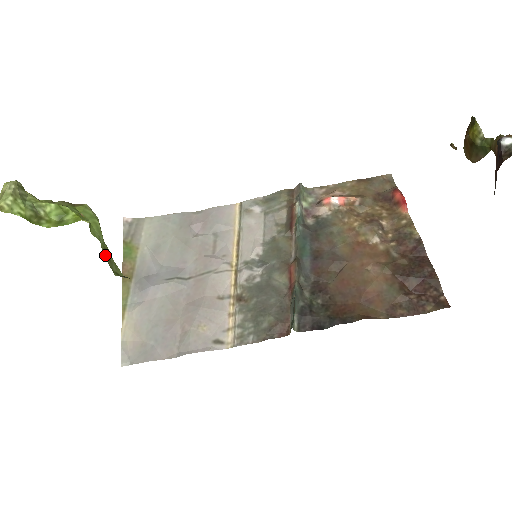
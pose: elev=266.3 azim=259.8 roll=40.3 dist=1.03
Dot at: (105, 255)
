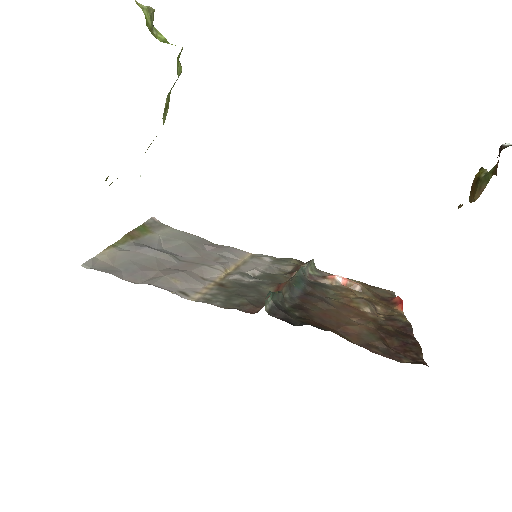
Dot at: (166, 101)
